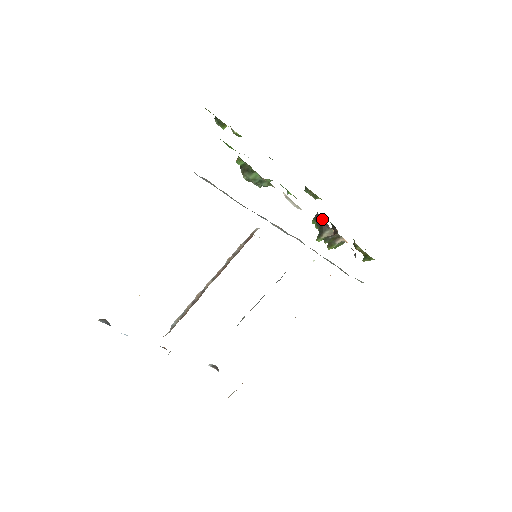
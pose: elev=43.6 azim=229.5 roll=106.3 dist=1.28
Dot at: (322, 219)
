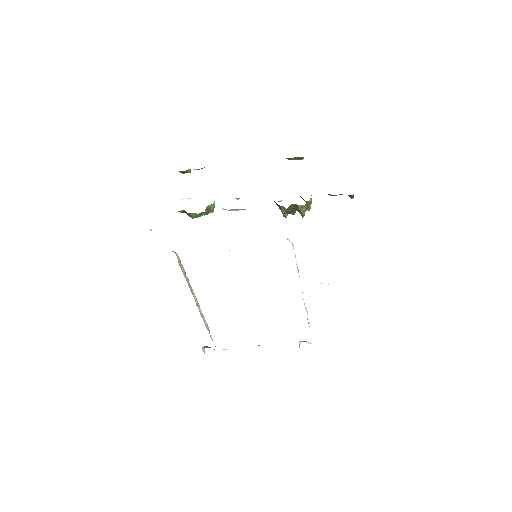
Dot at: occluded
